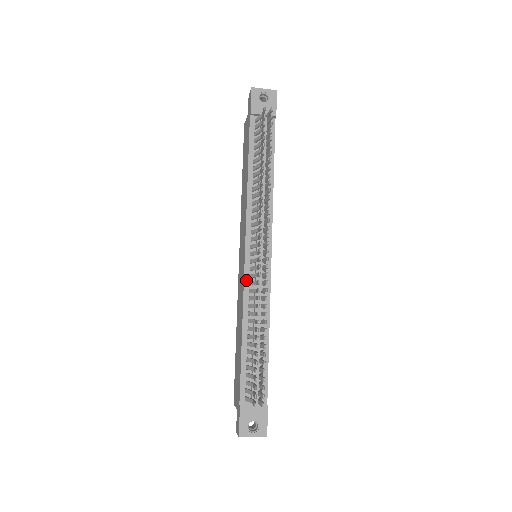
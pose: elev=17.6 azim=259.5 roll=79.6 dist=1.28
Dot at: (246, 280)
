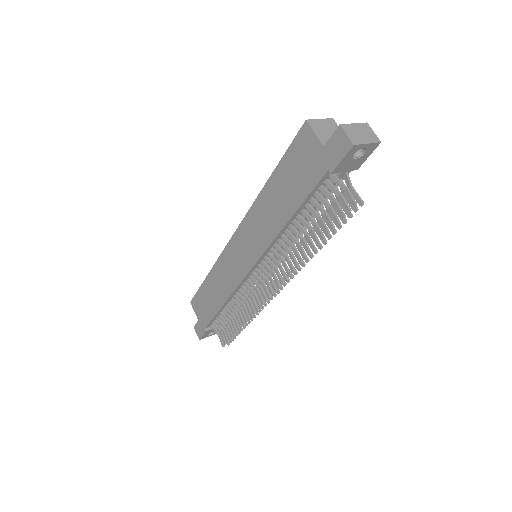
Dot at: (242, 282)
